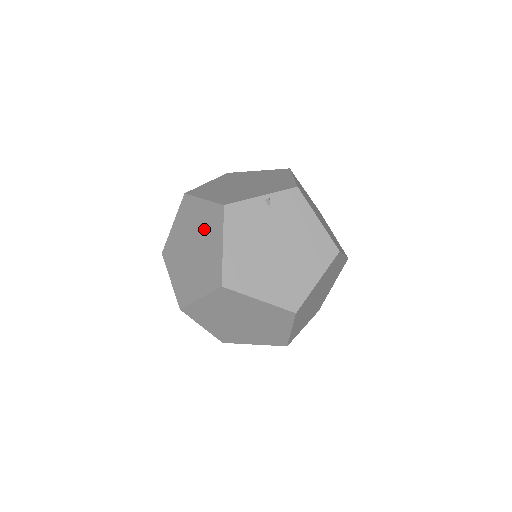
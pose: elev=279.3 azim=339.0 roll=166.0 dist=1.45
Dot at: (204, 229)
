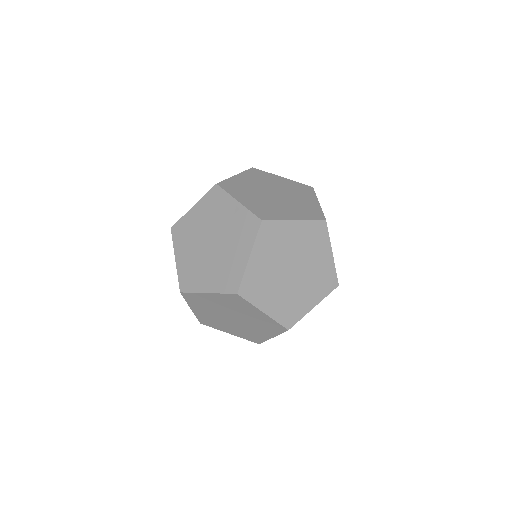
Dot at: occluded
